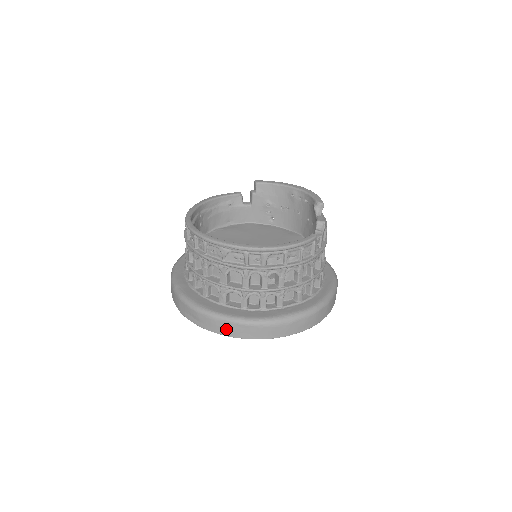
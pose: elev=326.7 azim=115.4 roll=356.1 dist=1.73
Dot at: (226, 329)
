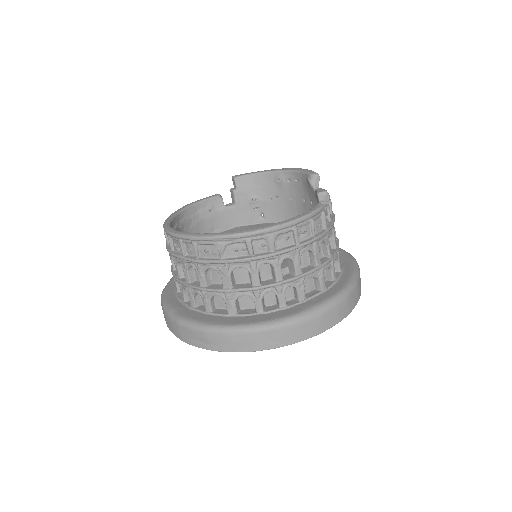
Dot at: (245, 343)
